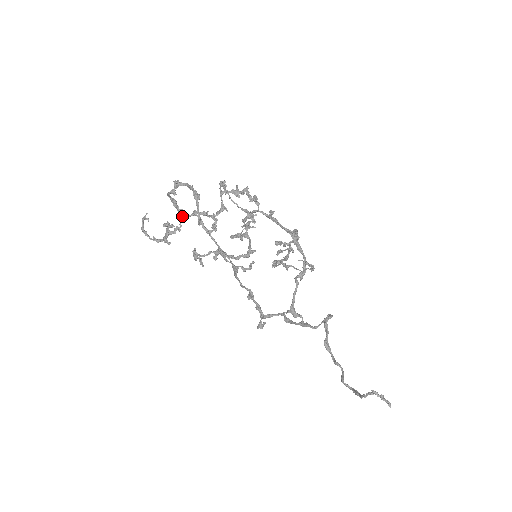
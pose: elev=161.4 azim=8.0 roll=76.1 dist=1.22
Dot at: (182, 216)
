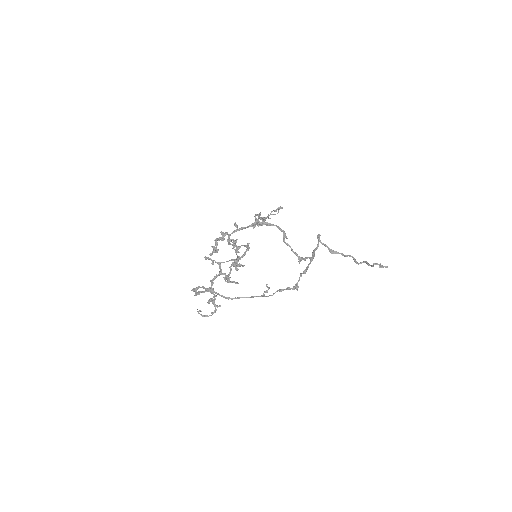
Dot at: occluded
